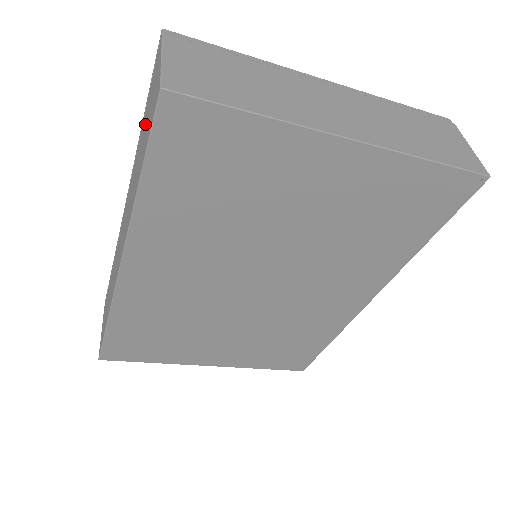
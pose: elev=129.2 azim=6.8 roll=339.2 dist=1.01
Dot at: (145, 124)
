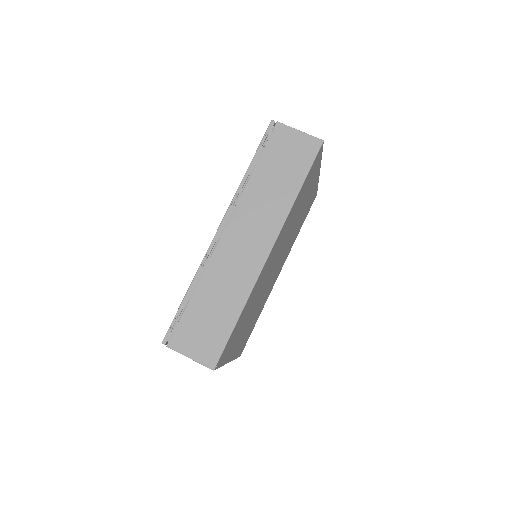
Dot at: (277, 164)
